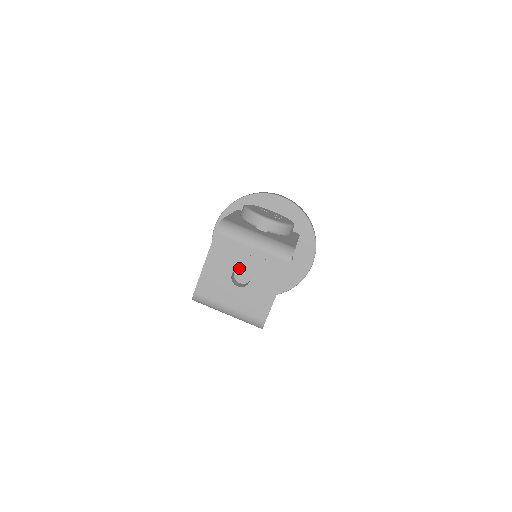
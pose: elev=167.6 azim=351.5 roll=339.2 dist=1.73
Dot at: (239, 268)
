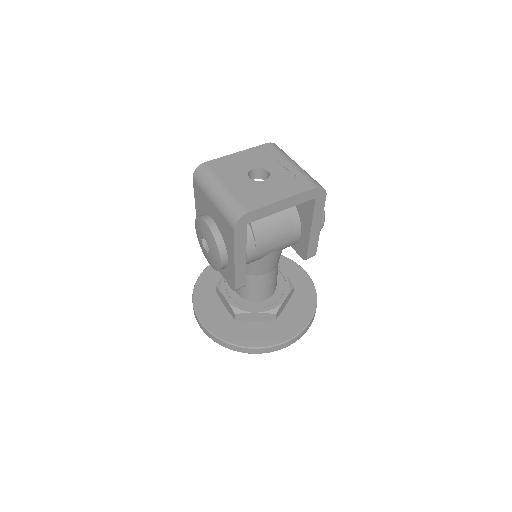
Dot at: (265, 169)
